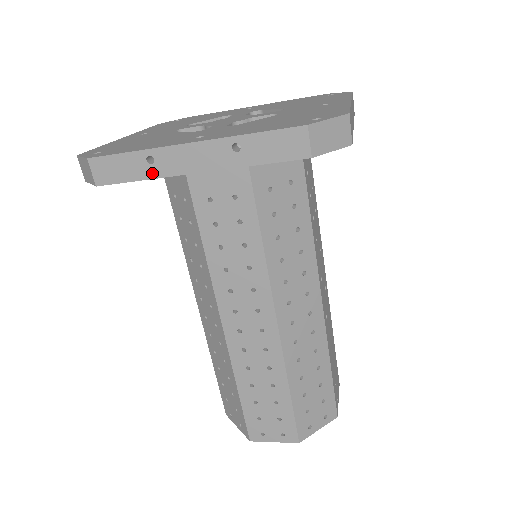
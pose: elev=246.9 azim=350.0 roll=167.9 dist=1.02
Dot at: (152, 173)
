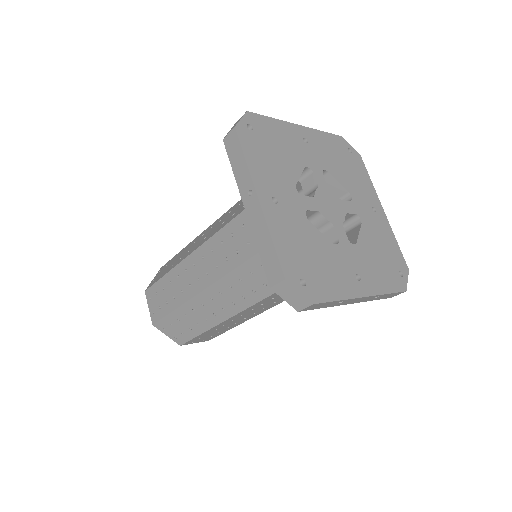
Dot at: (333, 306)
